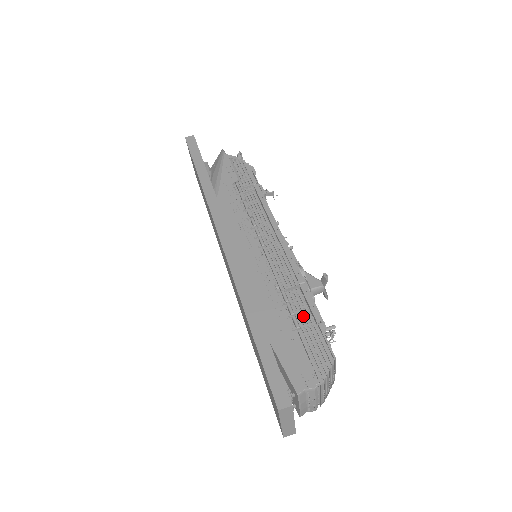
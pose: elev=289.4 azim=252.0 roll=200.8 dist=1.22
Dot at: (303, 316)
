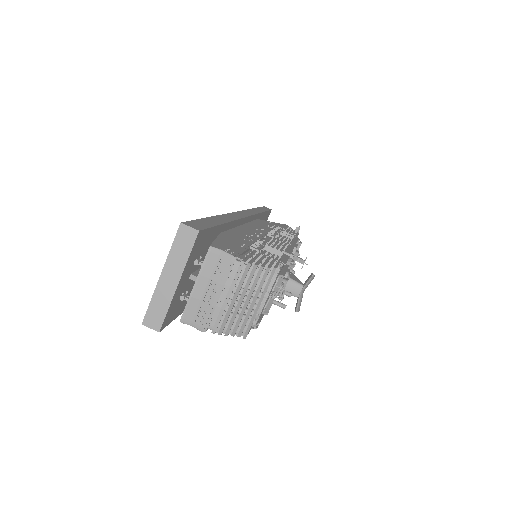
Dot at: occluded
